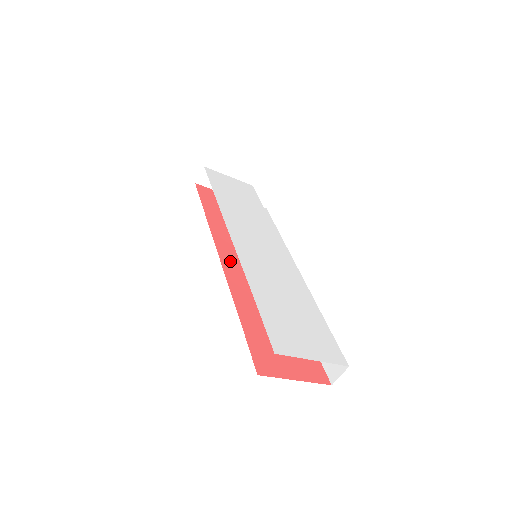
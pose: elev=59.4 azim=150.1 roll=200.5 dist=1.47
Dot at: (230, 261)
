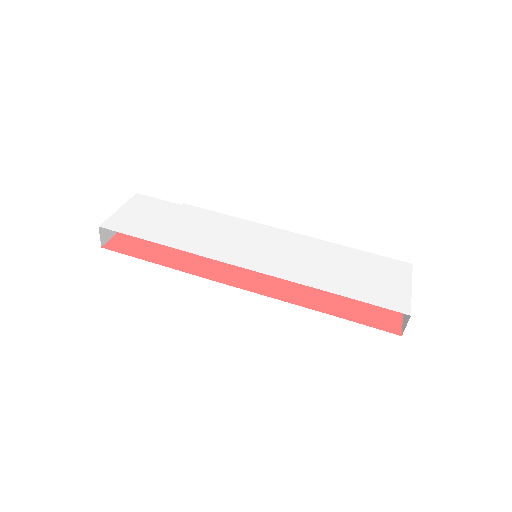
Dot at: (250, 282)
